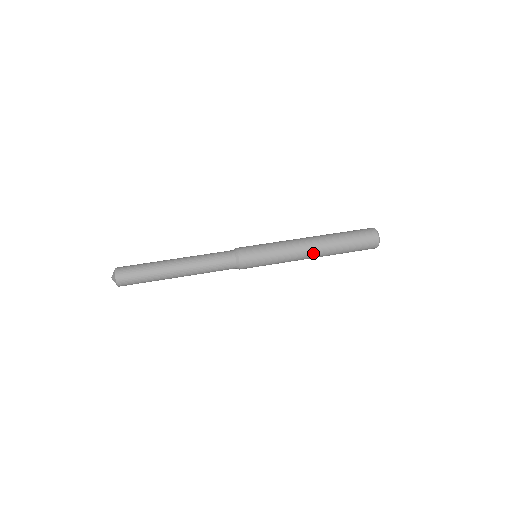
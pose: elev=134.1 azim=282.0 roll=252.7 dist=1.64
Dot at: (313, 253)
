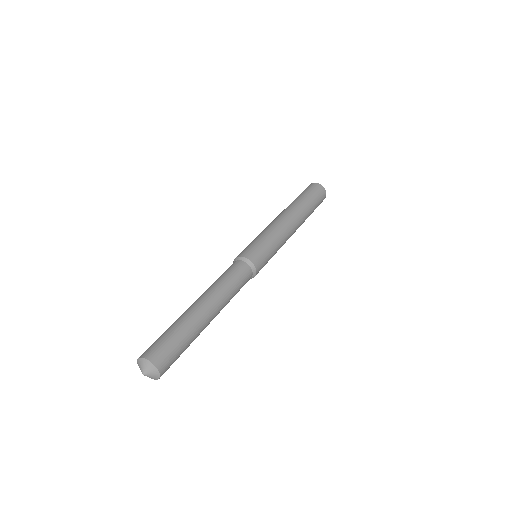
Dot at: (293, 219)
